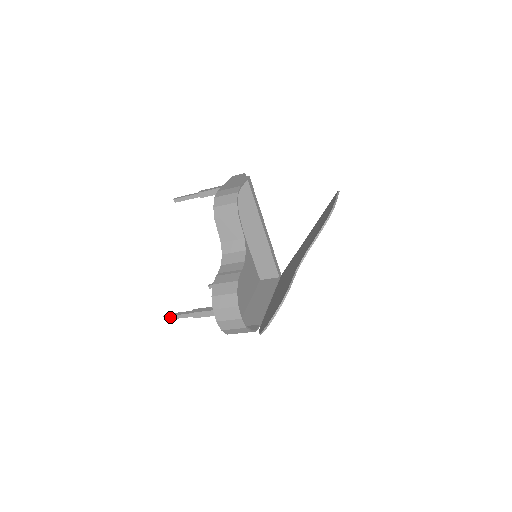
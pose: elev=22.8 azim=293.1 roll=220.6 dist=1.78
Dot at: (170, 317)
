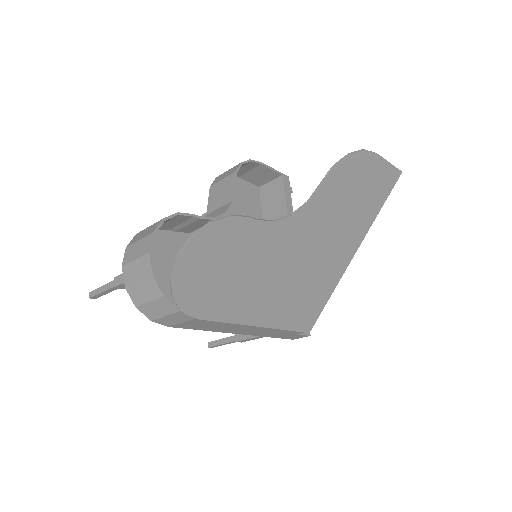
Dot at: (95, 291)
